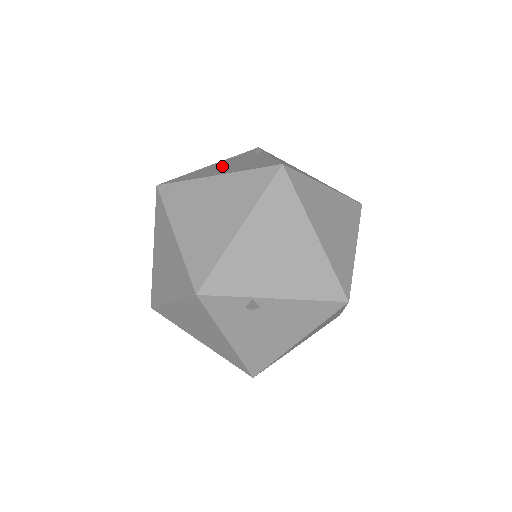
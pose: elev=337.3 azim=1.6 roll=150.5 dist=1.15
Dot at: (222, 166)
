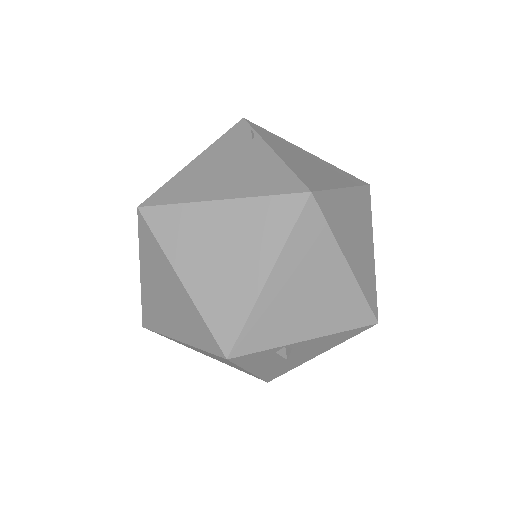
Dot at: (216, 170)
